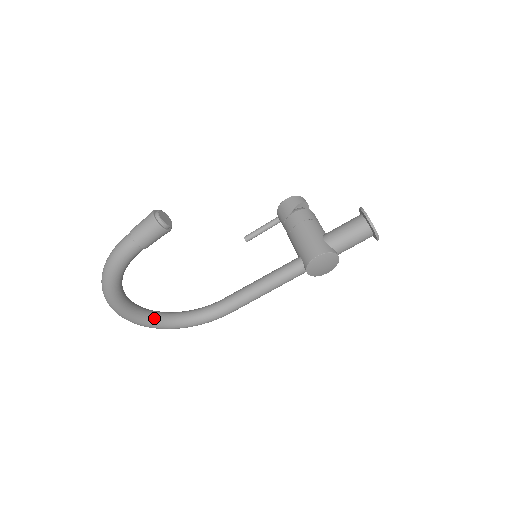
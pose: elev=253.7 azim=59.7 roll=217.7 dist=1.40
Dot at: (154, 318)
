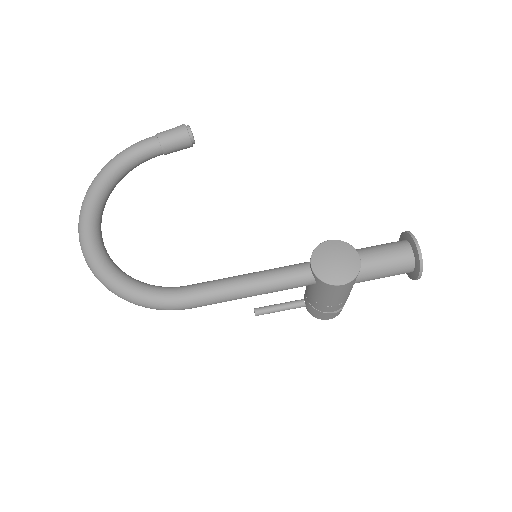
Dot at: (104, 251)
